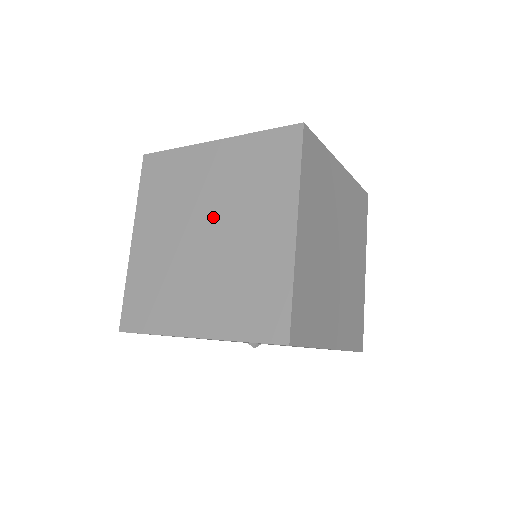
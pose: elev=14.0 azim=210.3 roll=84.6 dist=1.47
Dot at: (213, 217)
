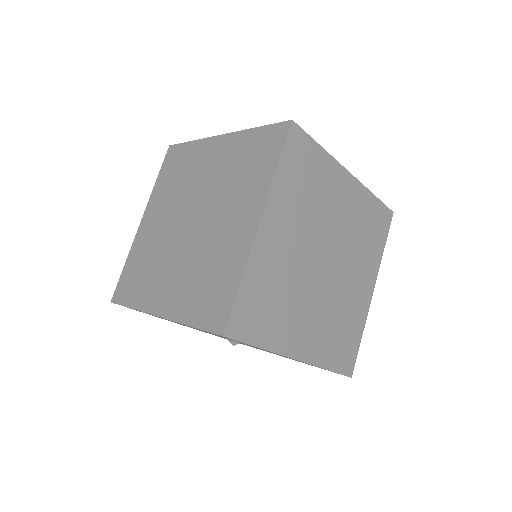
Dot at: (201, 206)
